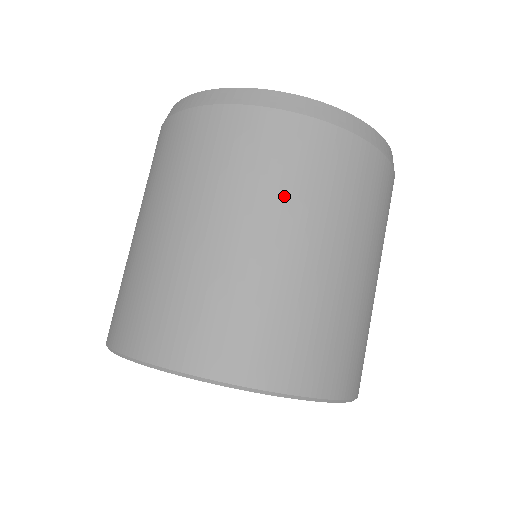
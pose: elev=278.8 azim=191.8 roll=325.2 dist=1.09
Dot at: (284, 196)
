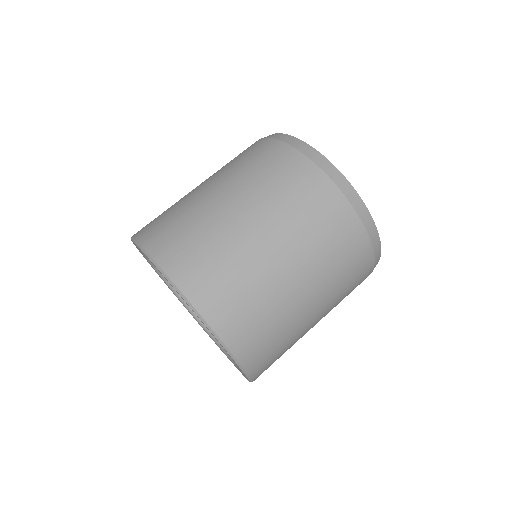
Dot at: (319, 257)
